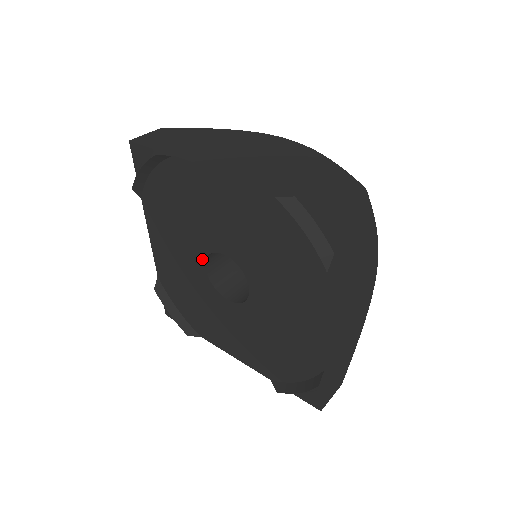
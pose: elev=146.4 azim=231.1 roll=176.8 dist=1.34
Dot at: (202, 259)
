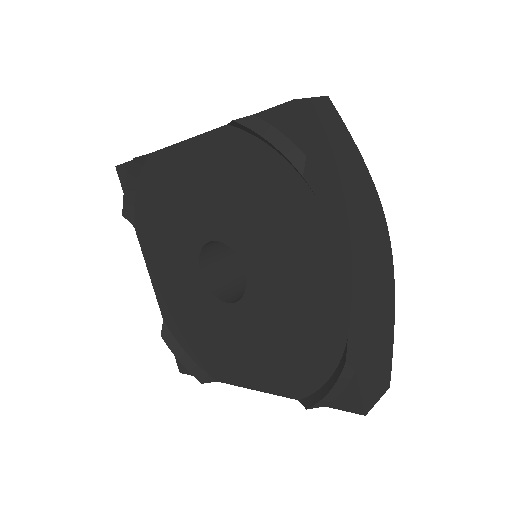
Dot at: (196, 263)
